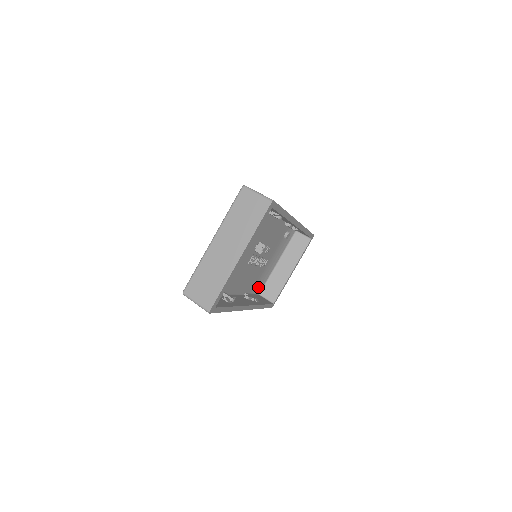
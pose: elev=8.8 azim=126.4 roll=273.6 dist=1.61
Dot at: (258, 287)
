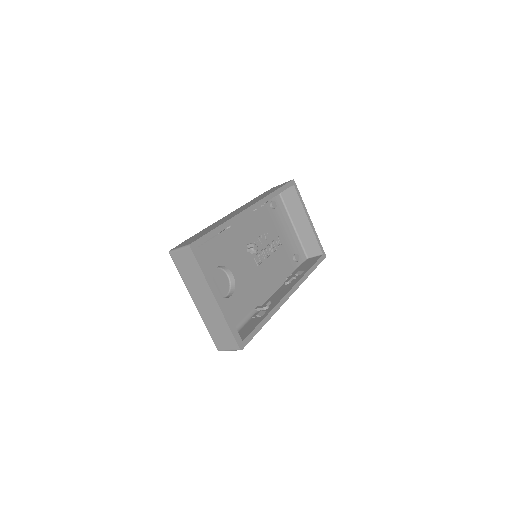
Dot at: (297, 258)
